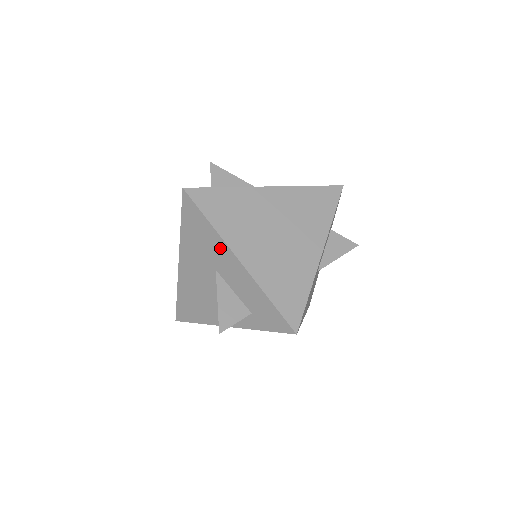
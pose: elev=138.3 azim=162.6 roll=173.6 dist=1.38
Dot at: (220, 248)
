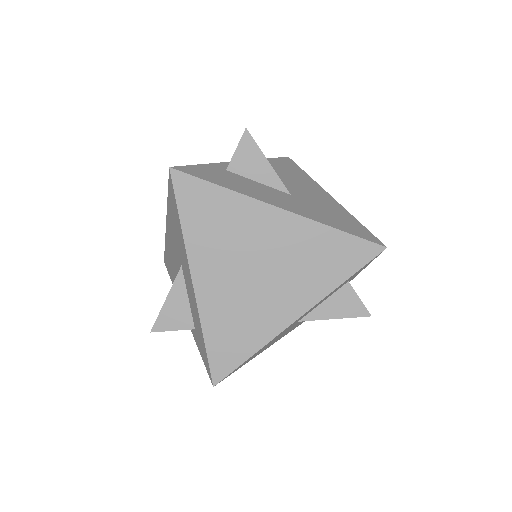
Dot at: (184, 254)
